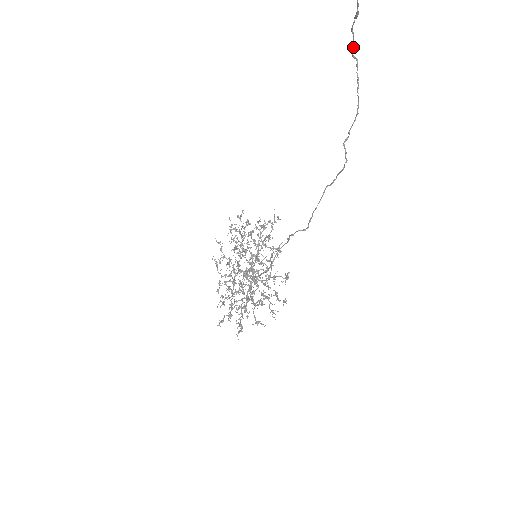
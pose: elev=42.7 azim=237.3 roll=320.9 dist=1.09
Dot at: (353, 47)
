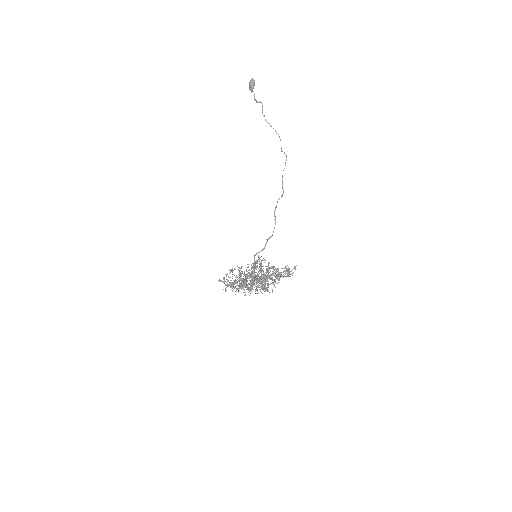
Dot at: occluded
